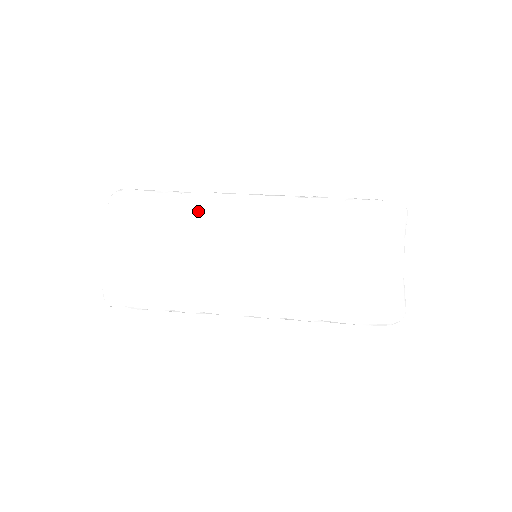
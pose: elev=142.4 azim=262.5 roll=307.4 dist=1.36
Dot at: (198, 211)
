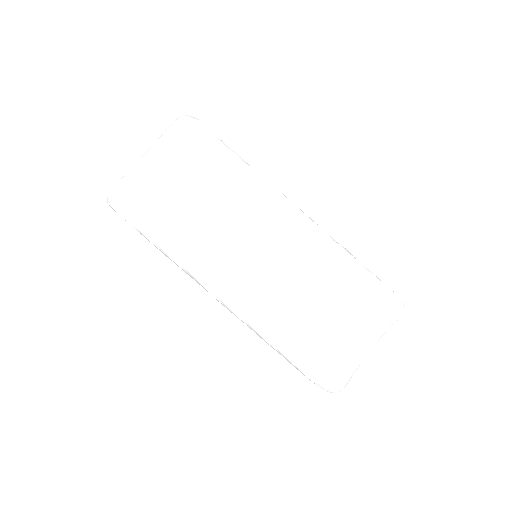
Dot at: (247, 186)
